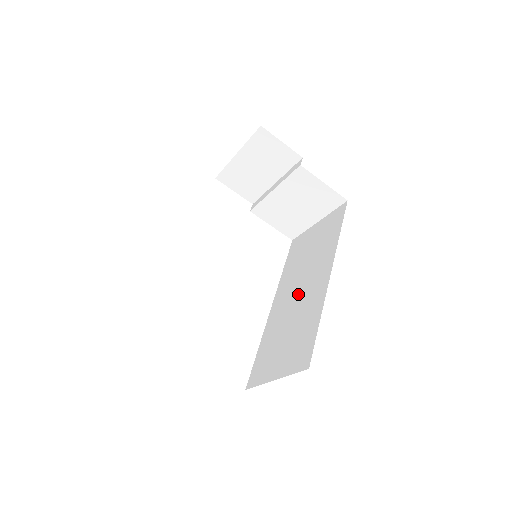
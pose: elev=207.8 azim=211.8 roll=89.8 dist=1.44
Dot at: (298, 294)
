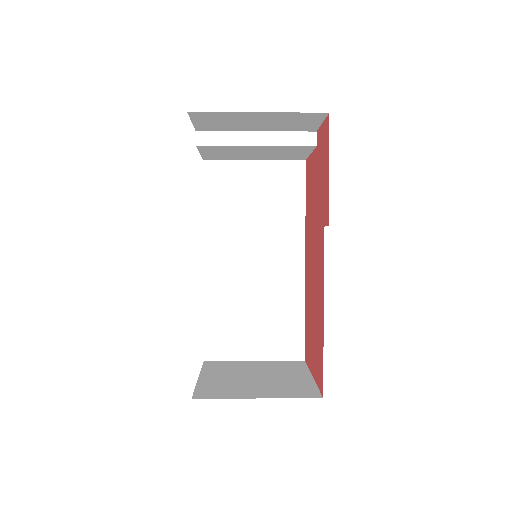
Dot at: (256, 266)
